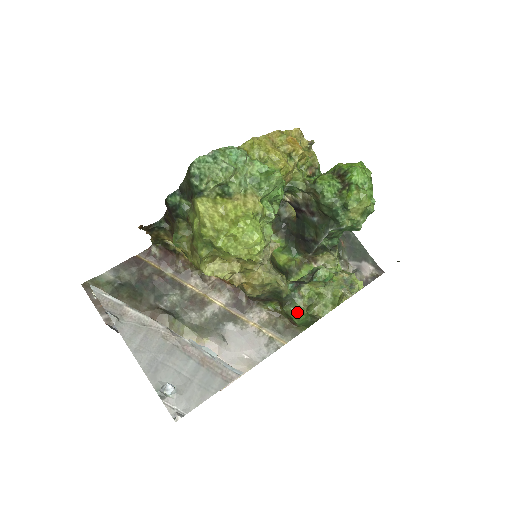
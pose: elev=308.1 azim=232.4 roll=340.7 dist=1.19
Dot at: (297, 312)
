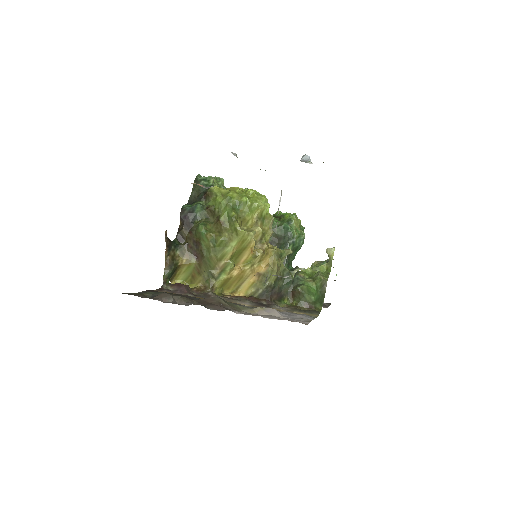
Dot at: (308, 287)
